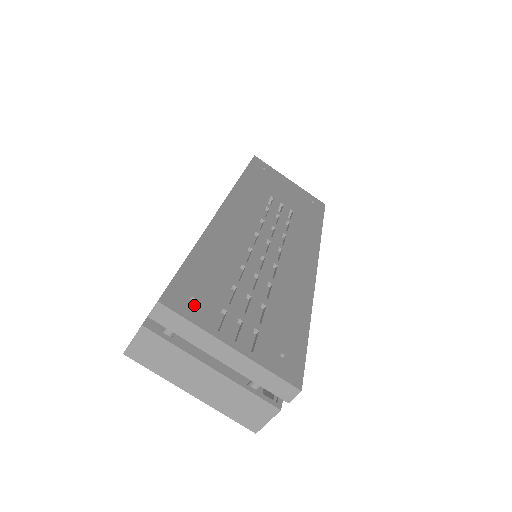
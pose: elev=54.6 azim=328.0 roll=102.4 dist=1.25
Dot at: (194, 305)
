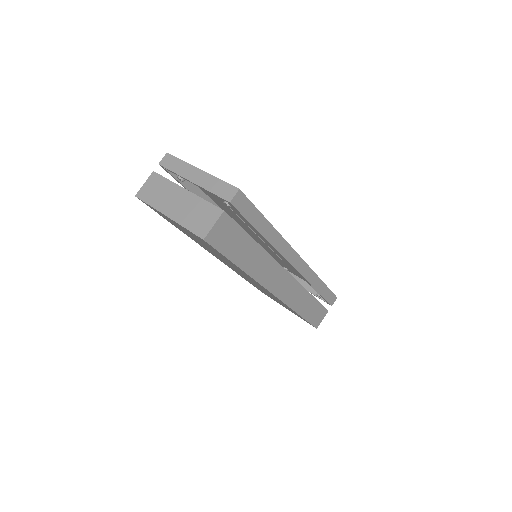
Dot at: occluded
